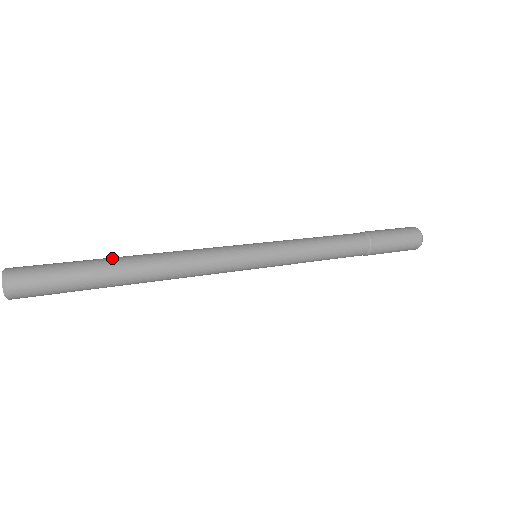
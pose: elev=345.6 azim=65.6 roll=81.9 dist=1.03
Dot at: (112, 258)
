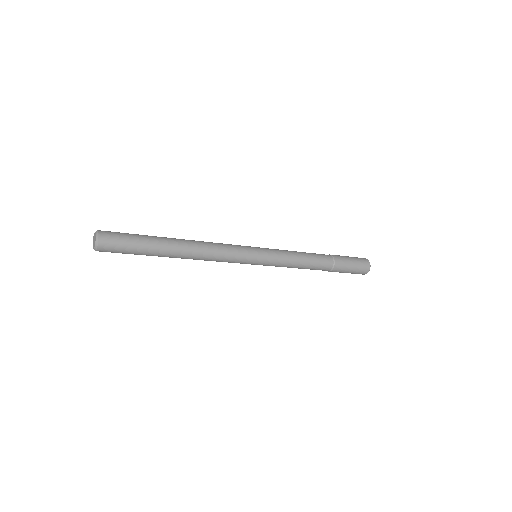
Dot at: occluded
